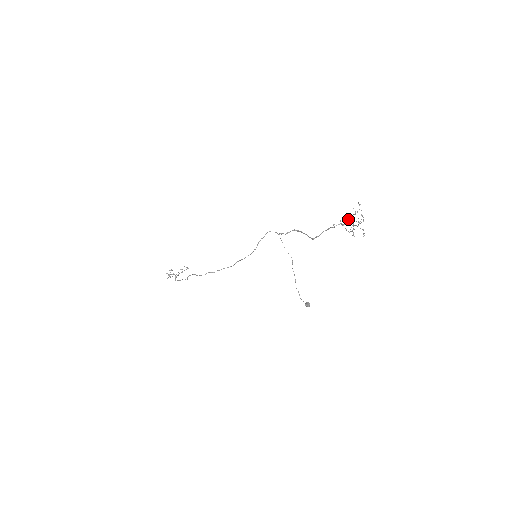
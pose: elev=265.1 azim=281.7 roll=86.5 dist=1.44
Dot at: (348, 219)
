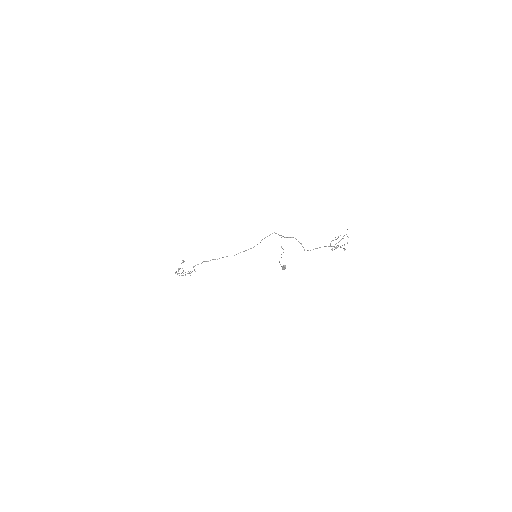
Dot at: (336, 243)
